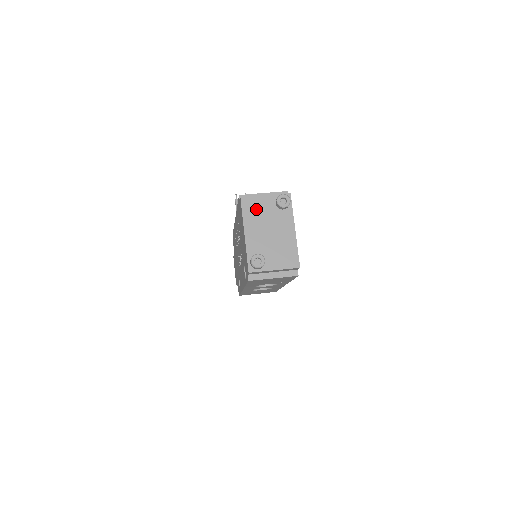
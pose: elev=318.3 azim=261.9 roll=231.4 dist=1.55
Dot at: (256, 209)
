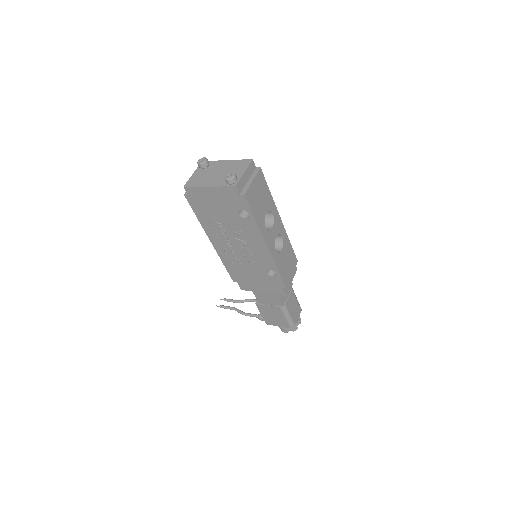
Dot at: (197, 179)
